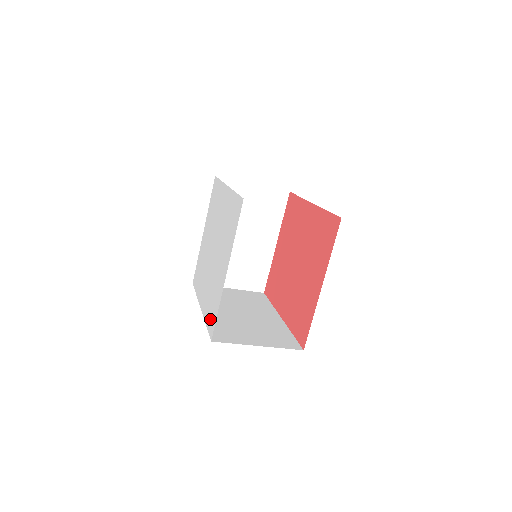
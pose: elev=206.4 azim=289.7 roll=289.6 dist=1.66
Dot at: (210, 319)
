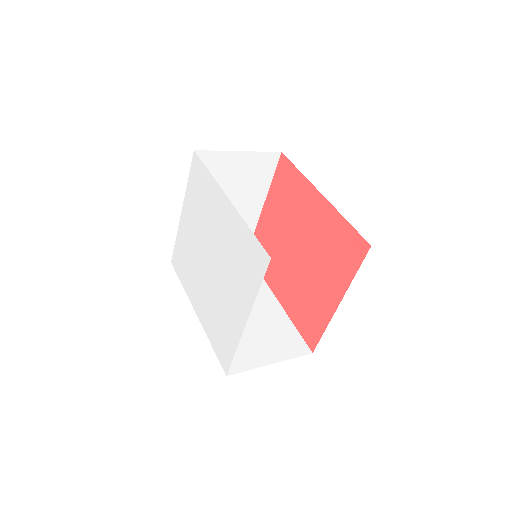
Dot at: (220, 348)
